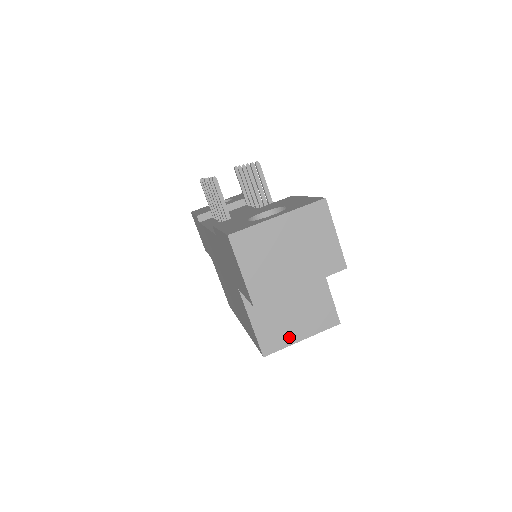
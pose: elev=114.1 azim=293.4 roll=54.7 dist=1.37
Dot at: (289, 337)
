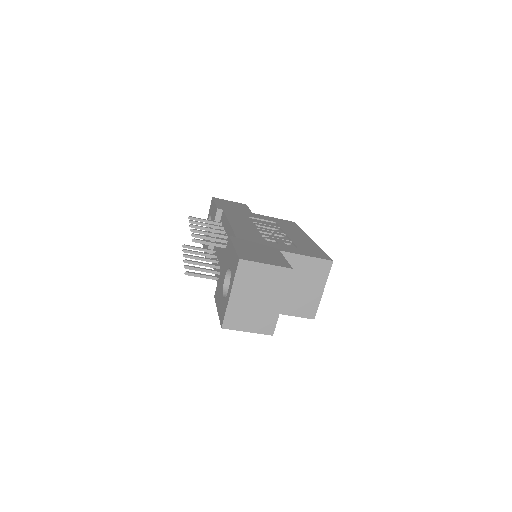
Dot at: (315, 298)
